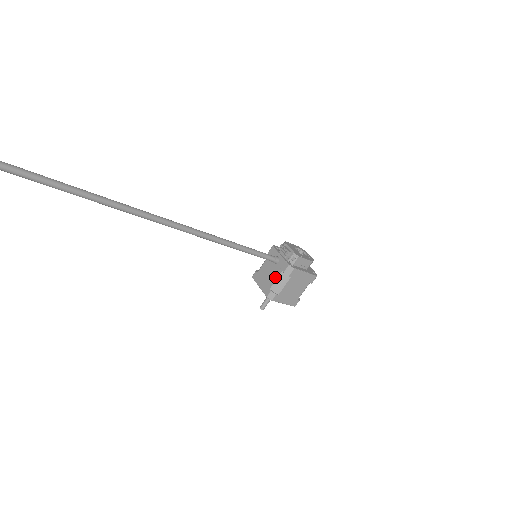
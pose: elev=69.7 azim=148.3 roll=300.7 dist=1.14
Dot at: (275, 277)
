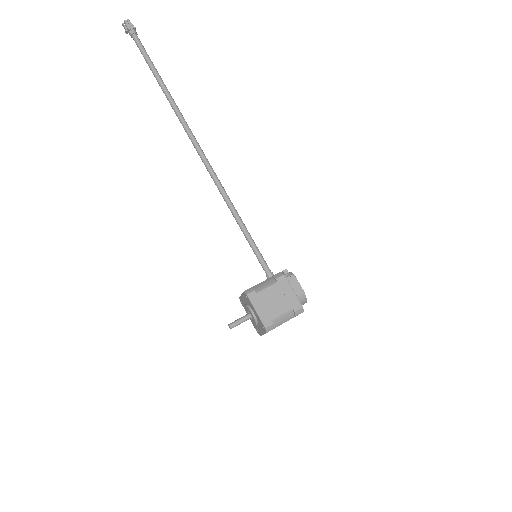
Dot at: occluded
